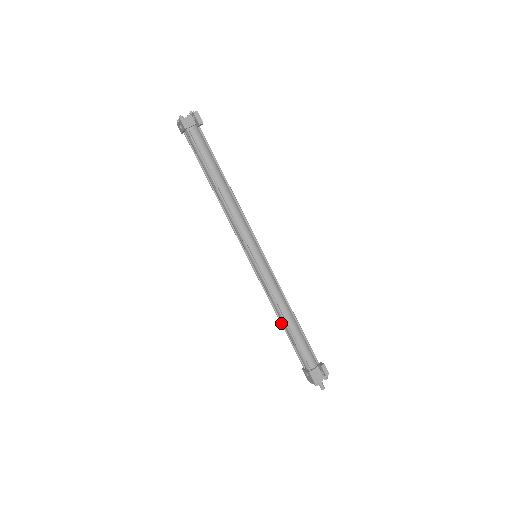
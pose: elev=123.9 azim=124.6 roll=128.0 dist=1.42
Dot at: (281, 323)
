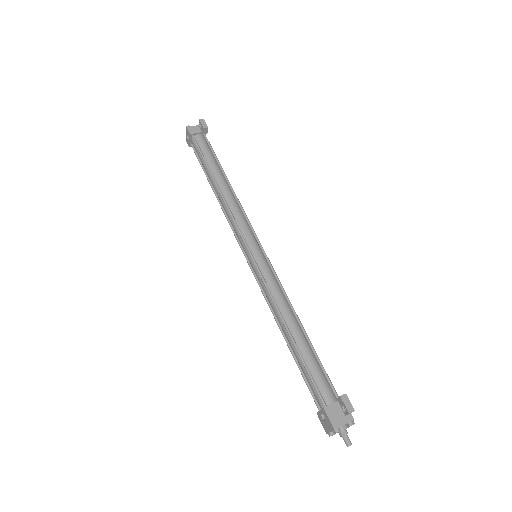
Dot at: (286, 341)
